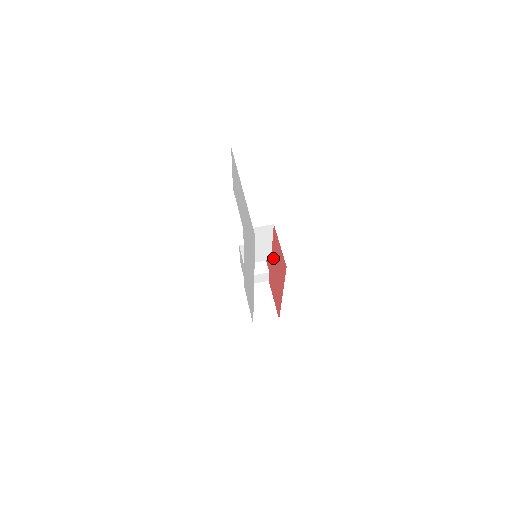
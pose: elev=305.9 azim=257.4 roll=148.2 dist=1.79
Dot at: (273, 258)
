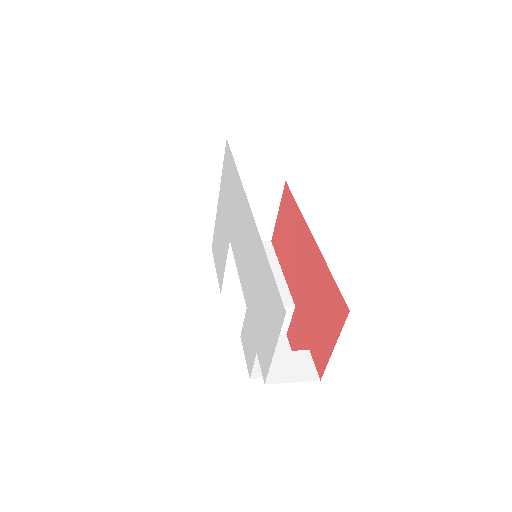
Dot at: (291, 279)
